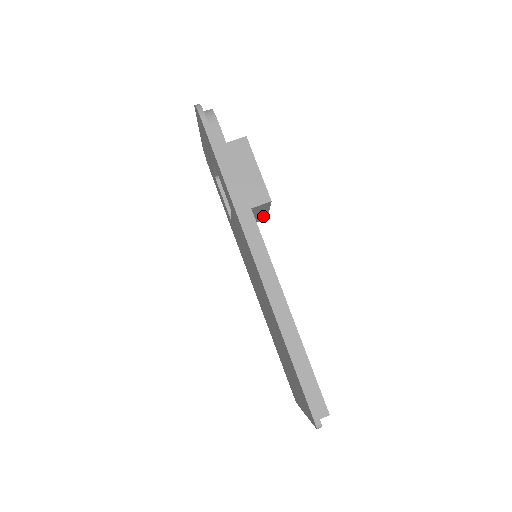
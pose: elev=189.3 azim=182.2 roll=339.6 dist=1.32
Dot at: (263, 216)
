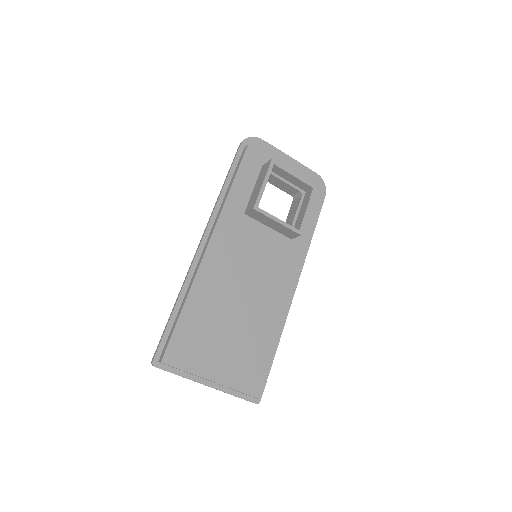
Dot at: (287, 229)
